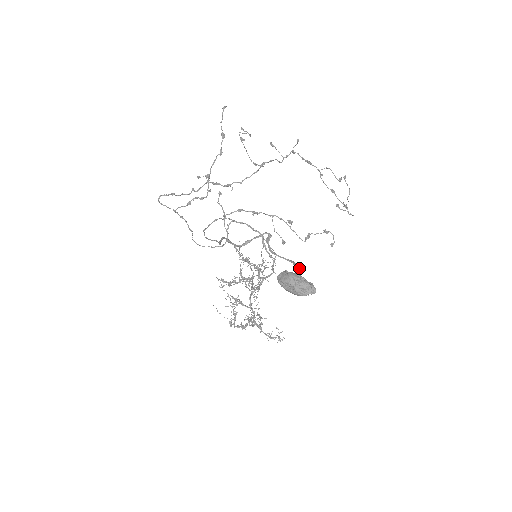
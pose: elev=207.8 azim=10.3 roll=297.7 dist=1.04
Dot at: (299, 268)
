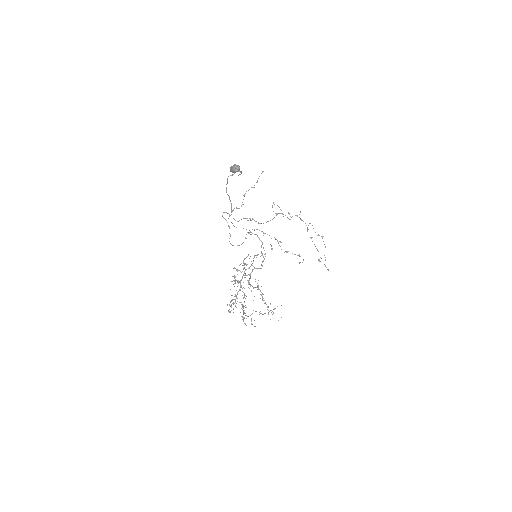
Dot at: (241, 171)
